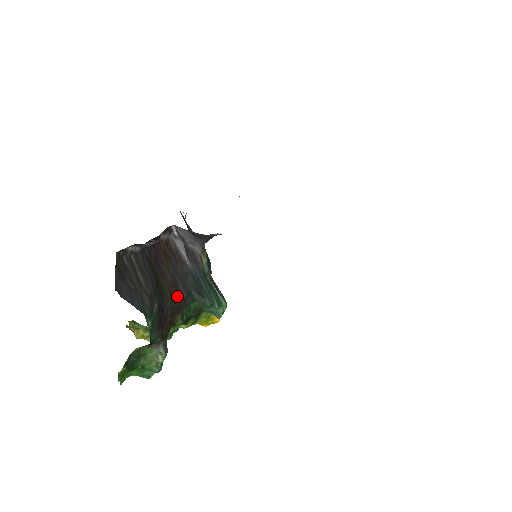
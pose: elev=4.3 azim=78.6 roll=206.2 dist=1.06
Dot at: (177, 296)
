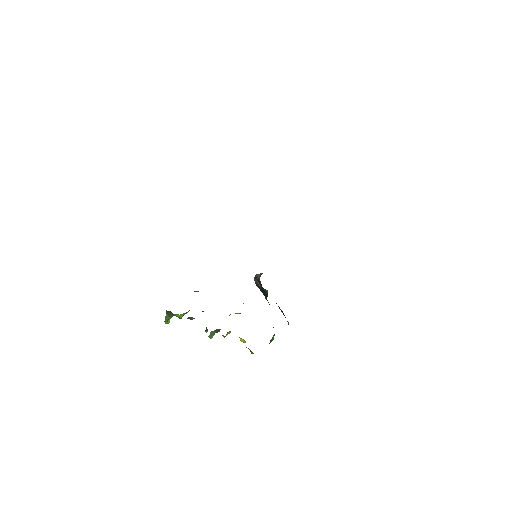
Dot at: occluded
